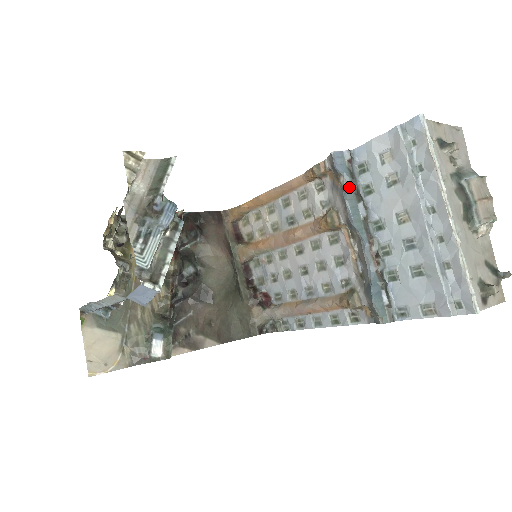
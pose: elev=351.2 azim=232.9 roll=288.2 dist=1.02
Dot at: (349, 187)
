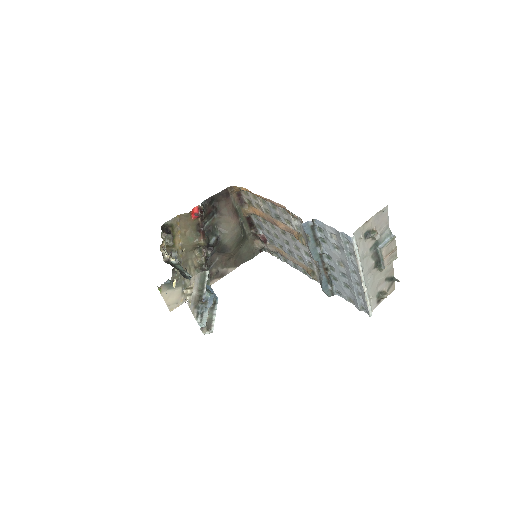
Dot at: (311, 239)
